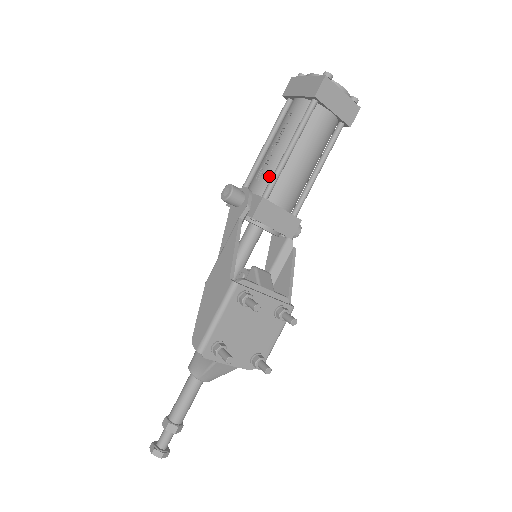
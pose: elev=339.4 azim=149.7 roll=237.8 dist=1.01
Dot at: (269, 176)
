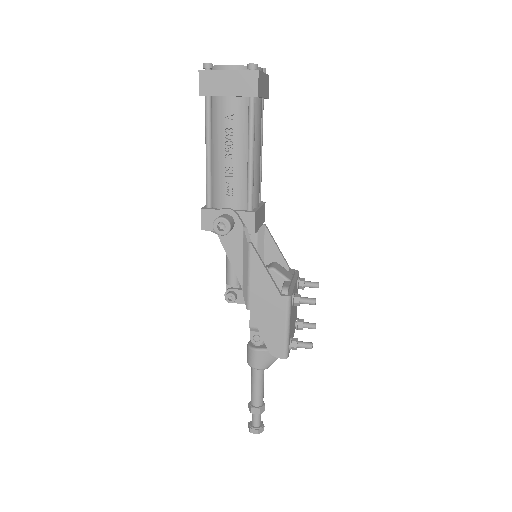
Dot at: (242, 188)
